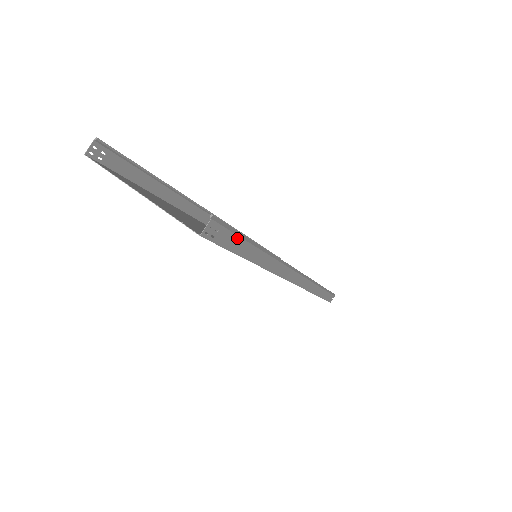
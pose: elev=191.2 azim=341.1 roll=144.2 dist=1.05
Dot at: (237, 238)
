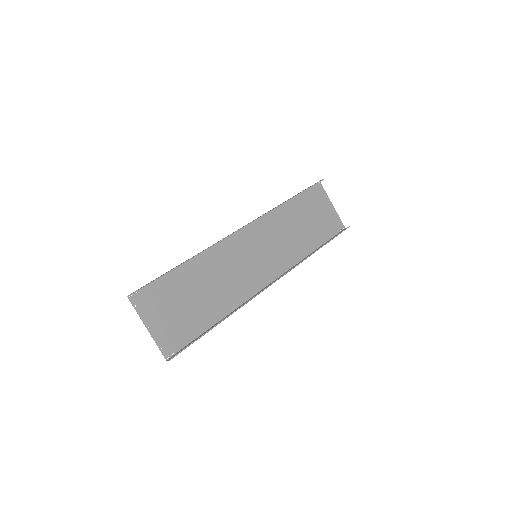
Dot at: occluded
